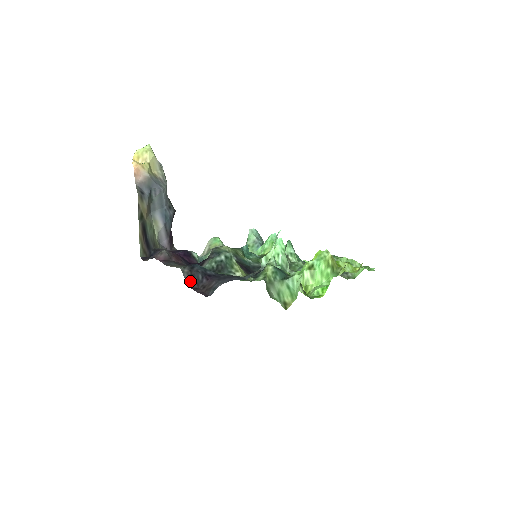
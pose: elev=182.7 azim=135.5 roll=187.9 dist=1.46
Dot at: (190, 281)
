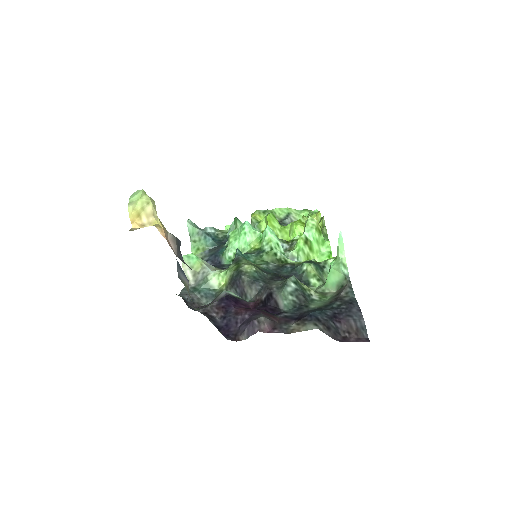
Dot at: (333, 335)
